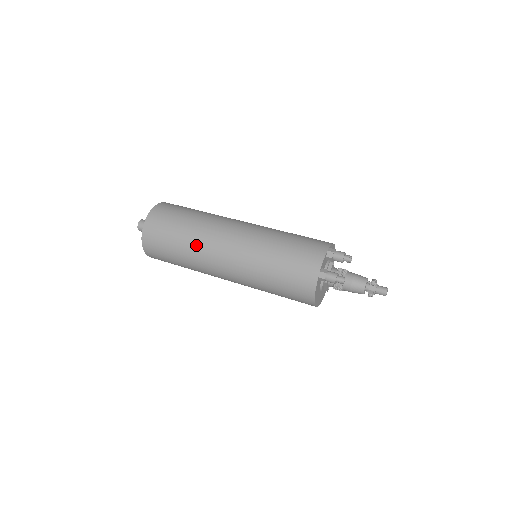
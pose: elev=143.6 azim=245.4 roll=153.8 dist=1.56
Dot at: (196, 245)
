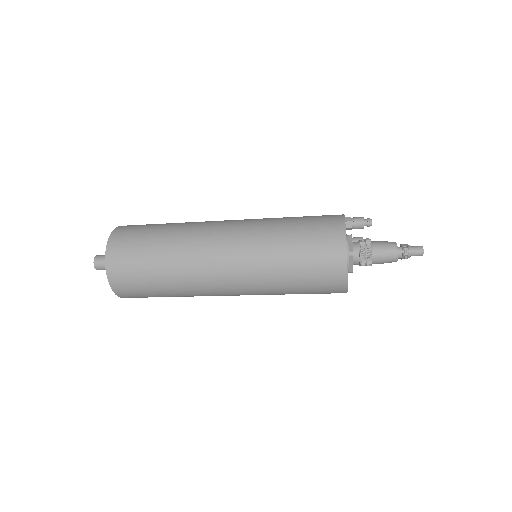
Dot at: occluded
